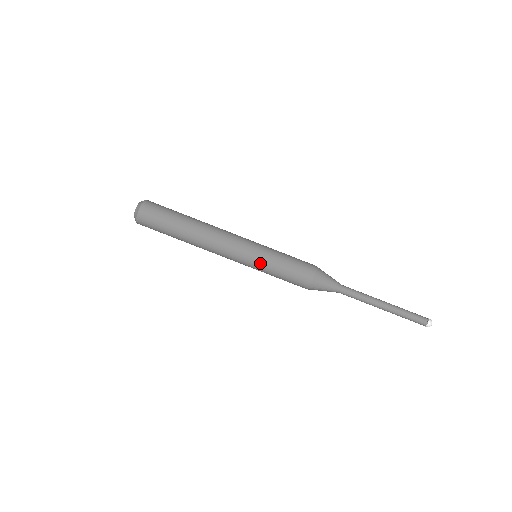
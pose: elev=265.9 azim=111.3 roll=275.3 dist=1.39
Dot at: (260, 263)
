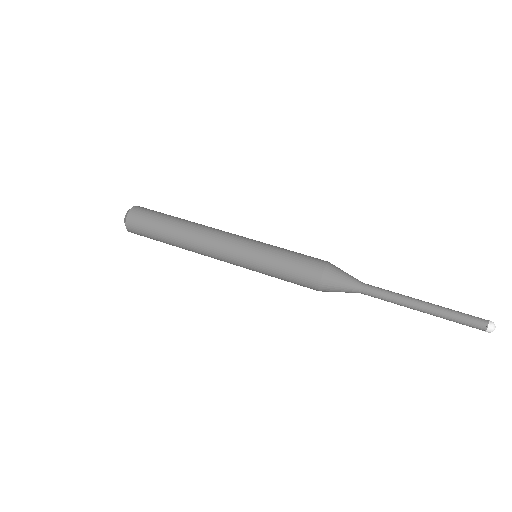
Dot at: (263, 247)
